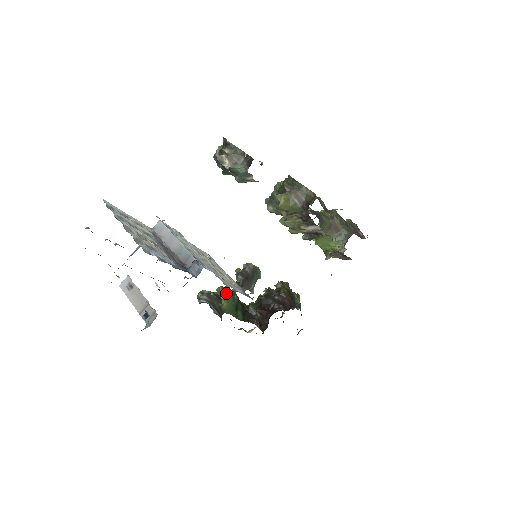
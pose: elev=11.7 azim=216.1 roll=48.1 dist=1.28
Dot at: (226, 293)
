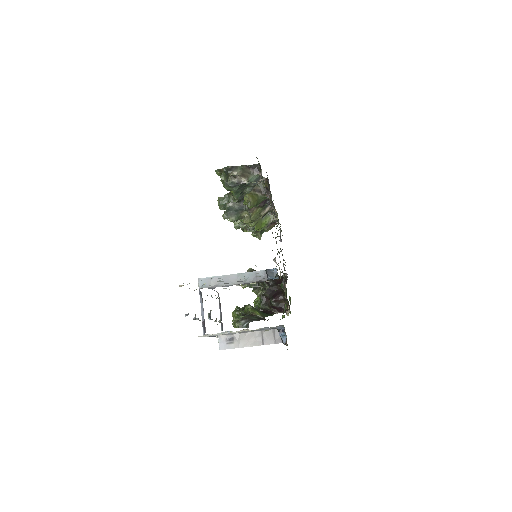
Dot at: (249, 307)
